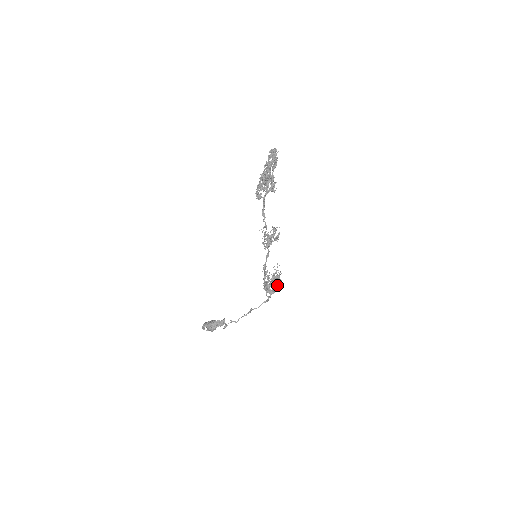
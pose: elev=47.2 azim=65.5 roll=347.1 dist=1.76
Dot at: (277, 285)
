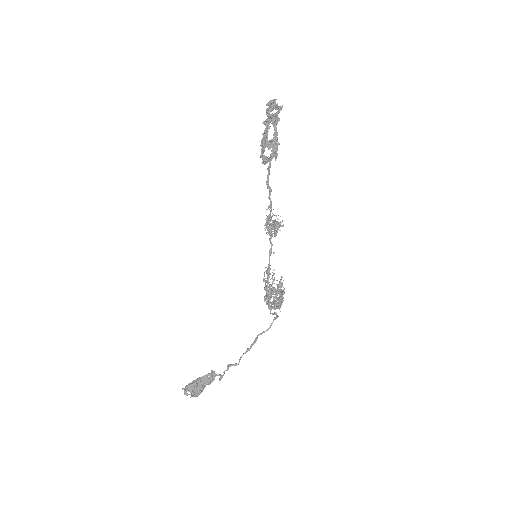
Dot at: occluded
